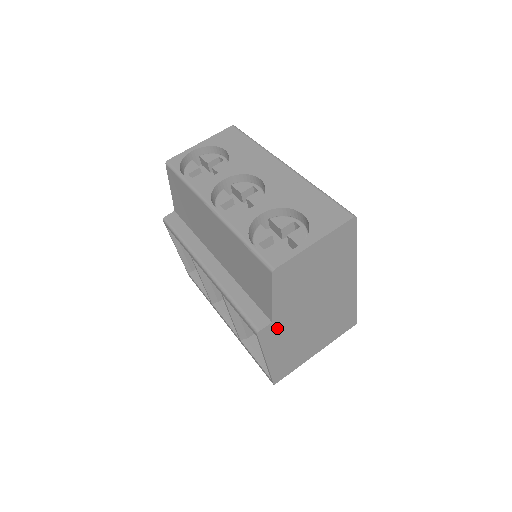
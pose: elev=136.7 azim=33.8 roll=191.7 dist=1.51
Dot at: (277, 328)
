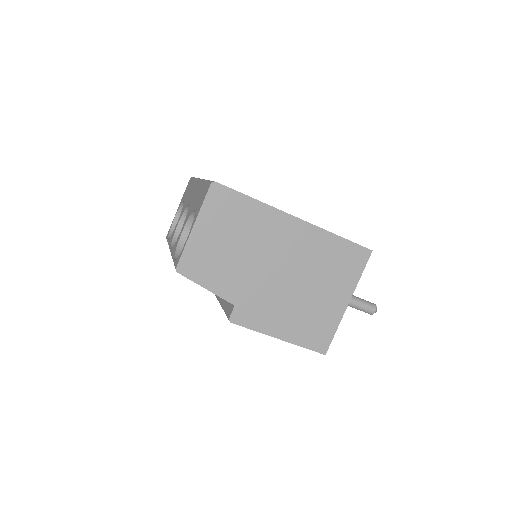
Dot at: (249, 307)
